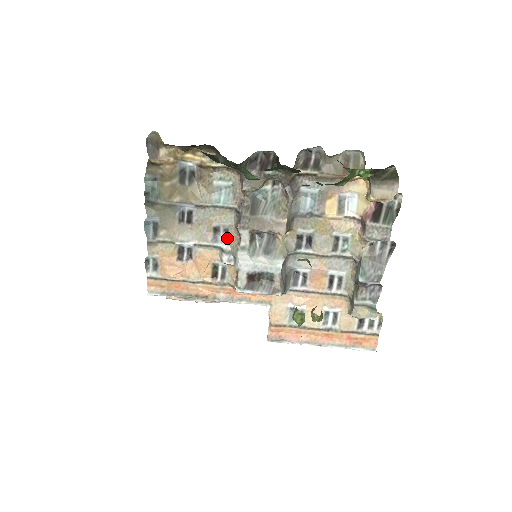
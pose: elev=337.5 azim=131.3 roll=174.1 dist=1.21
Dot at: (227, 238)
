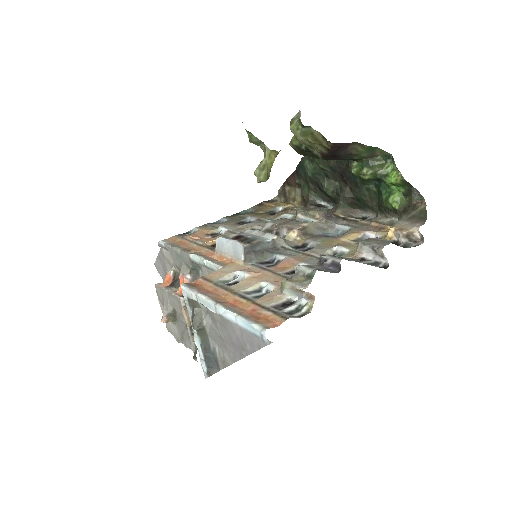
Dot at: occluded
